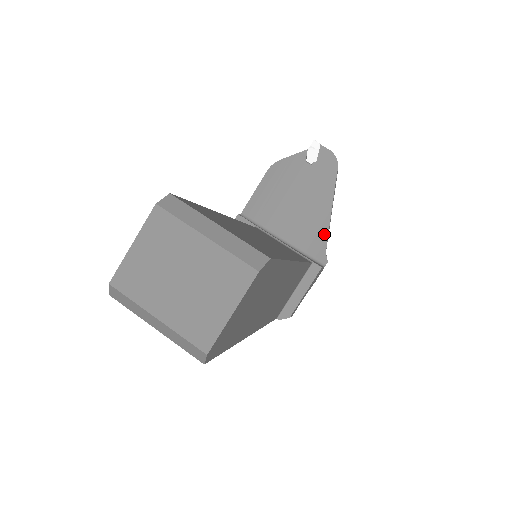
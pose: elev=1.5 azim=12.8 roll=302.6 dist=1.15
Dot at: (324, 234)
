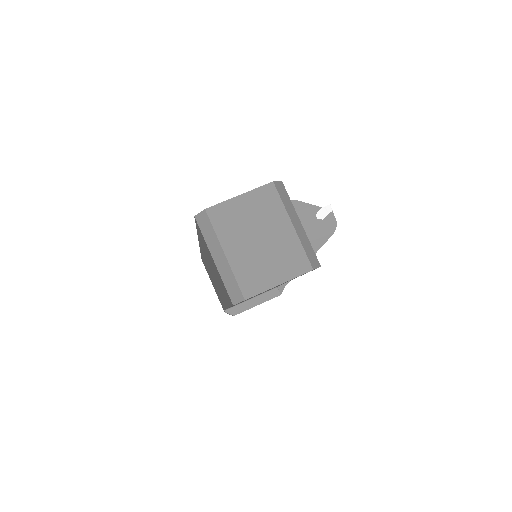
Dot at: occluded
